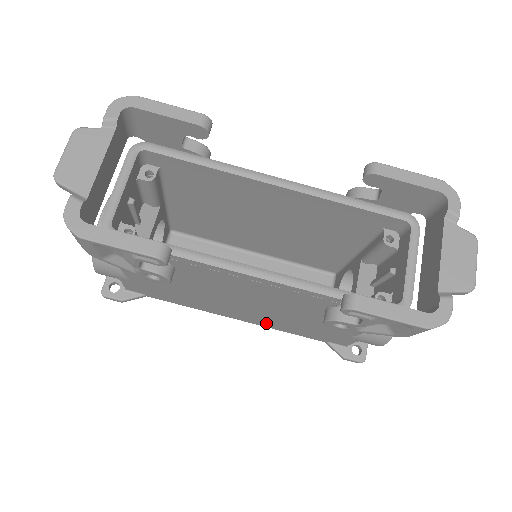
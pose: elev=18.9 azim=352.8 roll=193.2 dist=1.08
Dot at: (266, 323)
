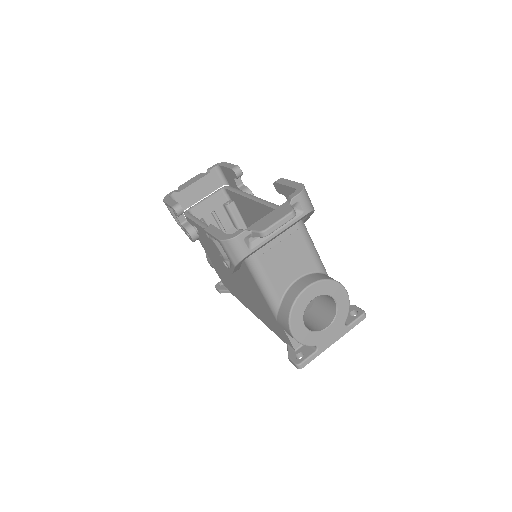
Dot at: (260, 316)
